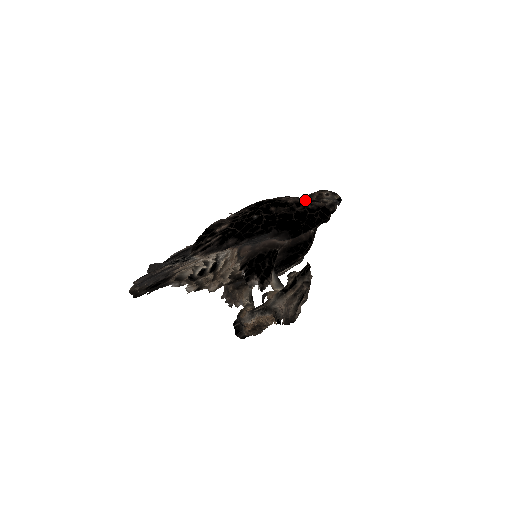
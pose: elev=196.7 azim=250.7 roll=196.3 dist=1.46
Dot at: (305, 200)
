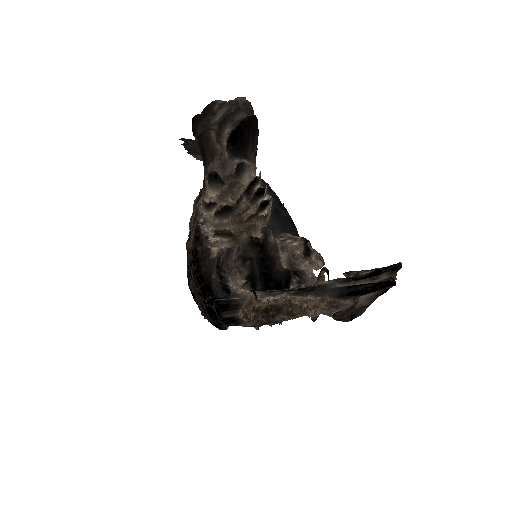
Dot at: occluded
